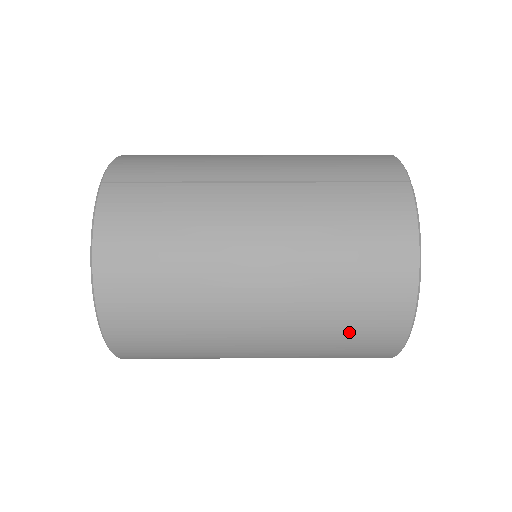
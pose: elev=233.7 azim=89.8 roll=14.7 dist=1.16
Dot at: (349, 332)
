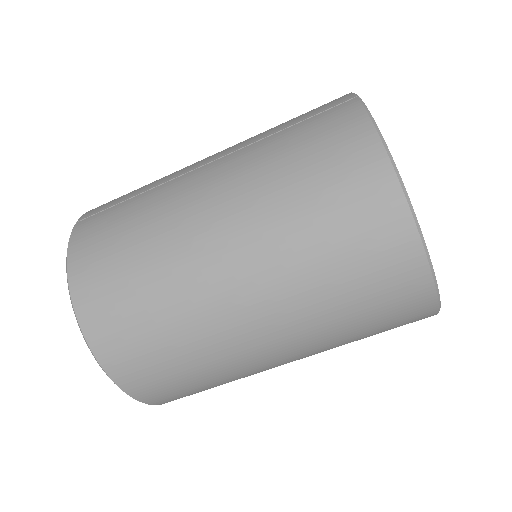
Dot at: (350, 272)
